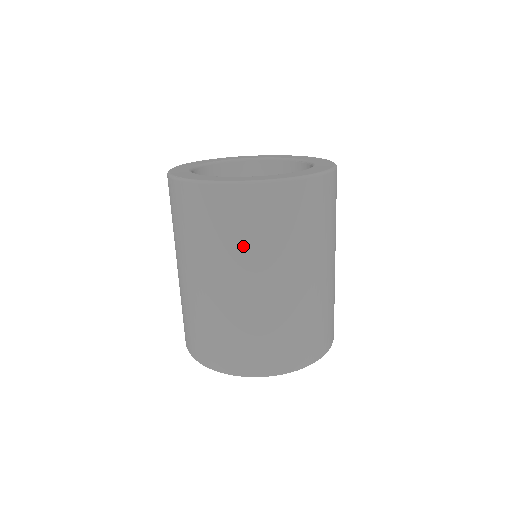
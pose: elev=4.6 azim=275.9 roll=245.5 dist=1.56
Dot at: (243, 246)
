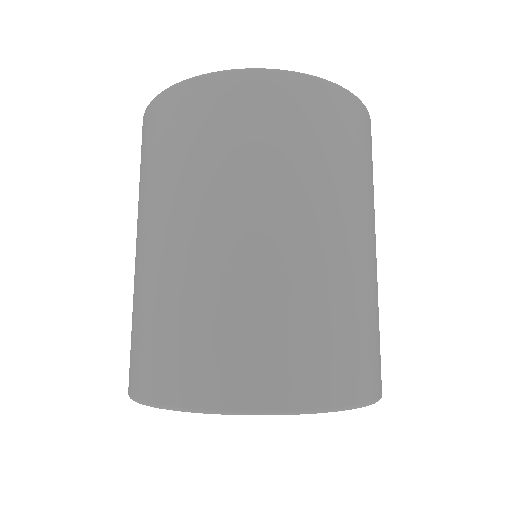
Dot at: (255, 159)
